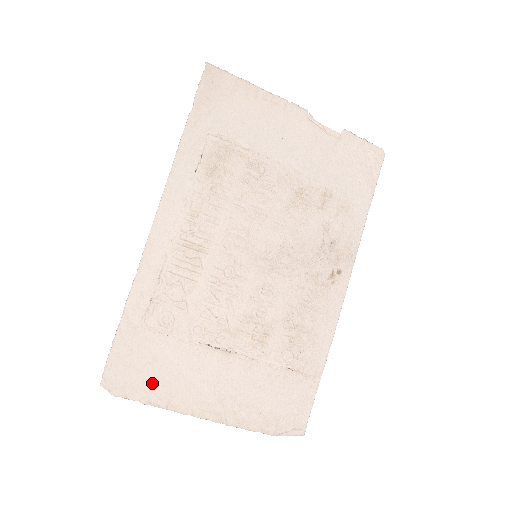
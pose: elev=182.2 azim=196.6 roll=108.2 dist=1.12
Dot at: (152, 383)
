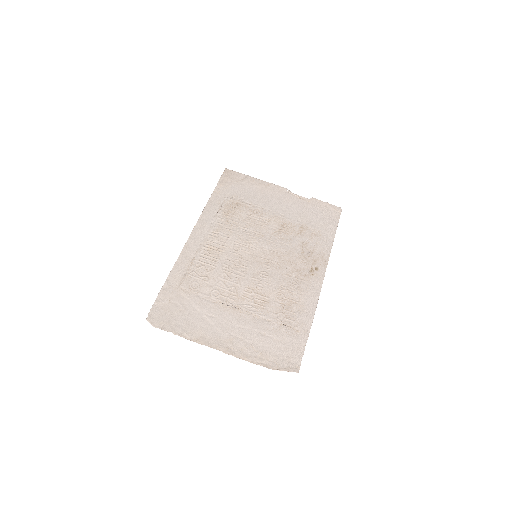
Dot at: (181, 322)
